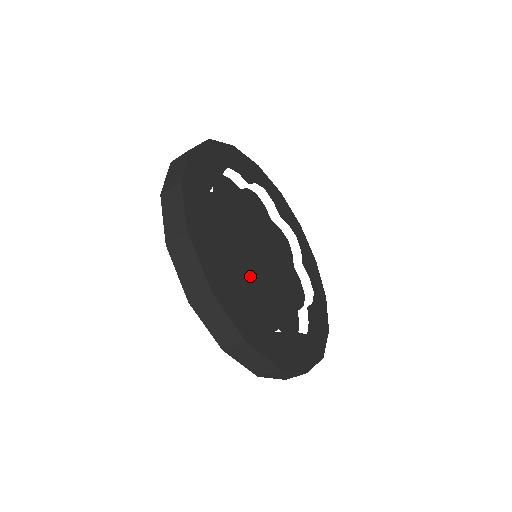
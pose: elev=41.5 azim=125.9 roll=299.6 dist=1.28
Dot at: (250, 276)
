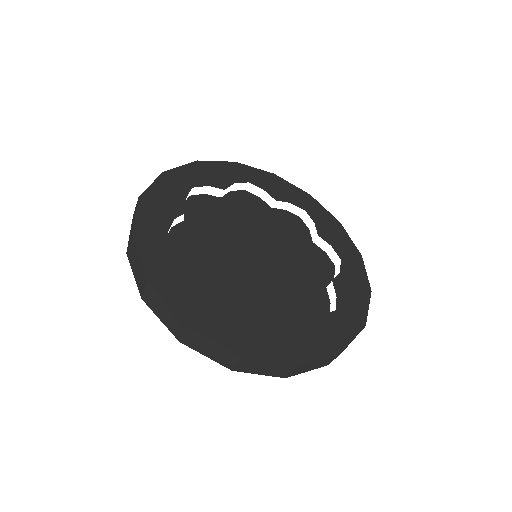
Dot at: (249, 282)
